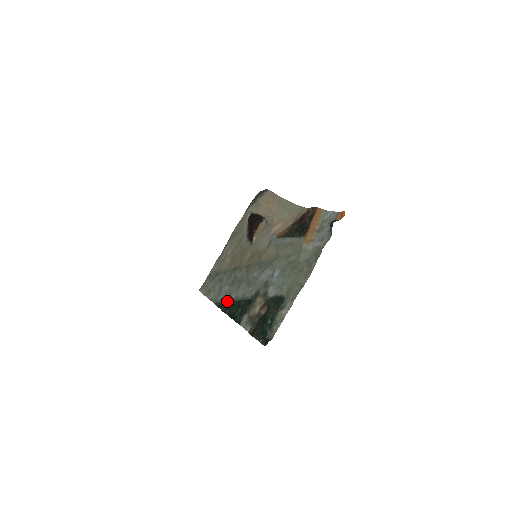
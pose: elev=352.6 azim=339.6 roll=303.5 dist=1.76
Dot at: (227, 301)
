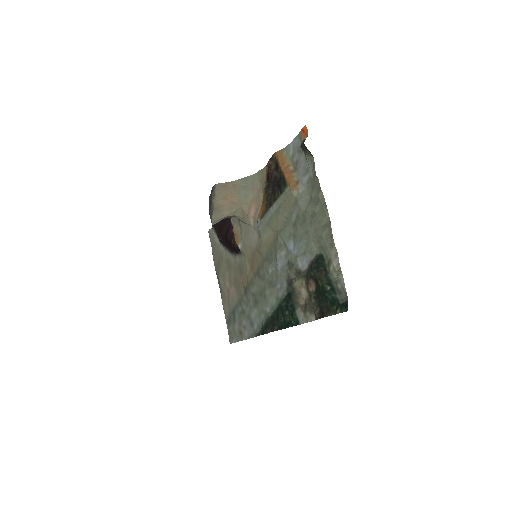
Dot at: (266, 320)
